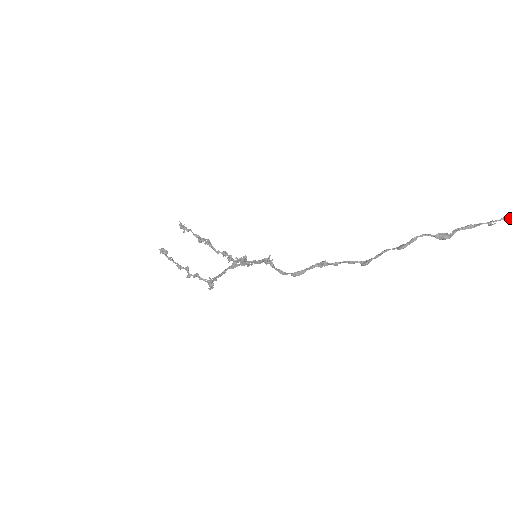
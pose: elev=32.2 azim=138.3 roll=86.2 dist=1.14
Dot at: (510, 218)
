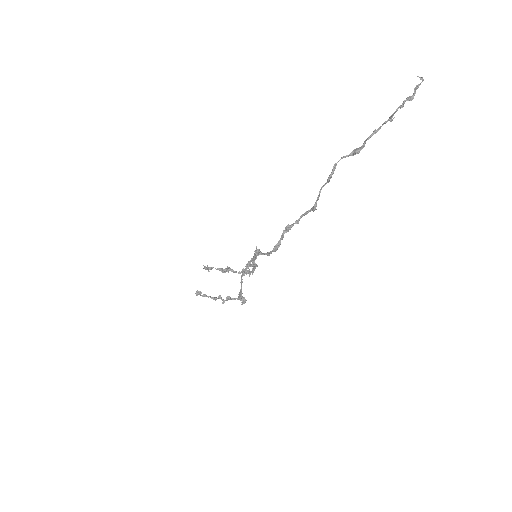
Dot at: (402, 106)
